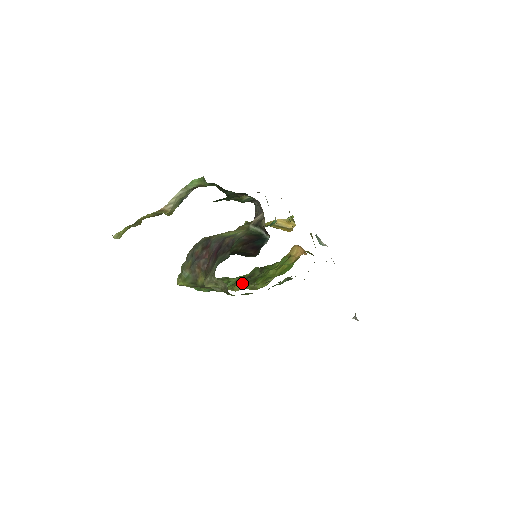
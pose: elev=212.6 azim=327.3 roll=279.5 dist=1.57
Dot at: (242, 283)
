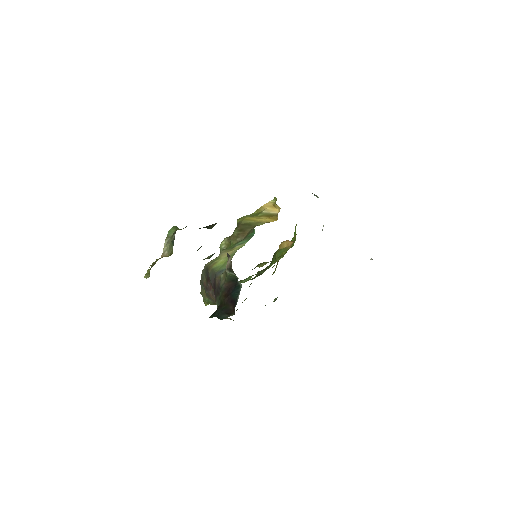
Dot at: occluded
